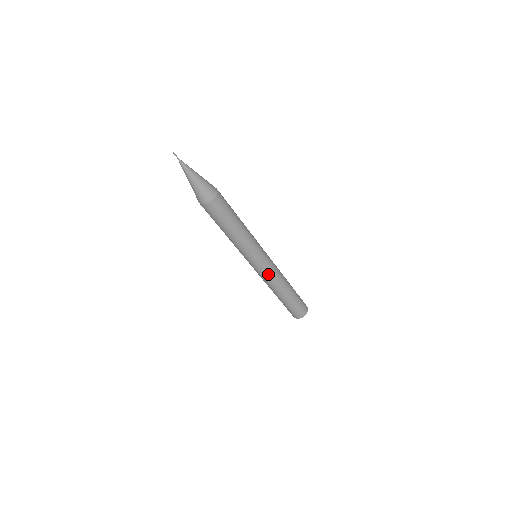
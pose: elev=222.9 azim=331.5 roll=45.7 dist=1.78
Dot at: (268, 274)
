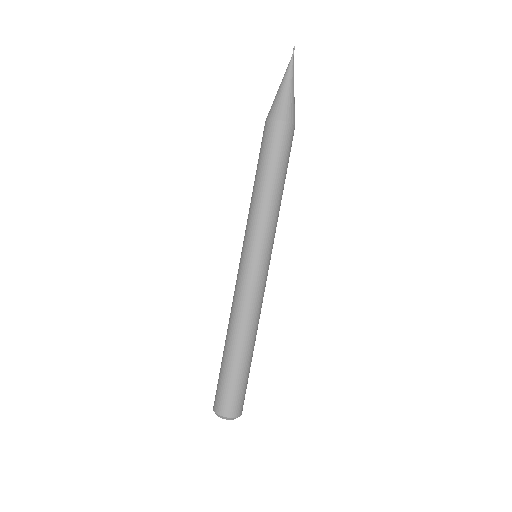
Dot at: (260, 290)
